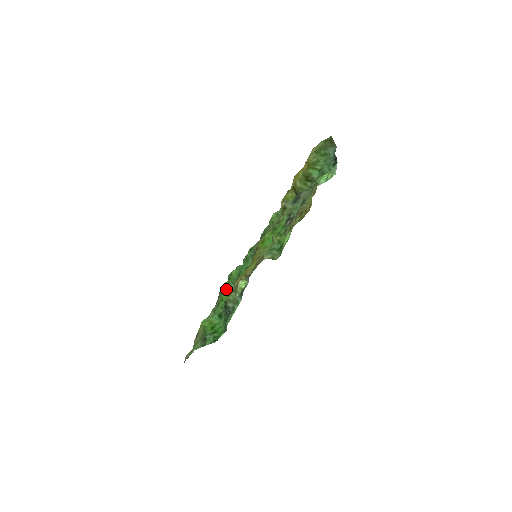
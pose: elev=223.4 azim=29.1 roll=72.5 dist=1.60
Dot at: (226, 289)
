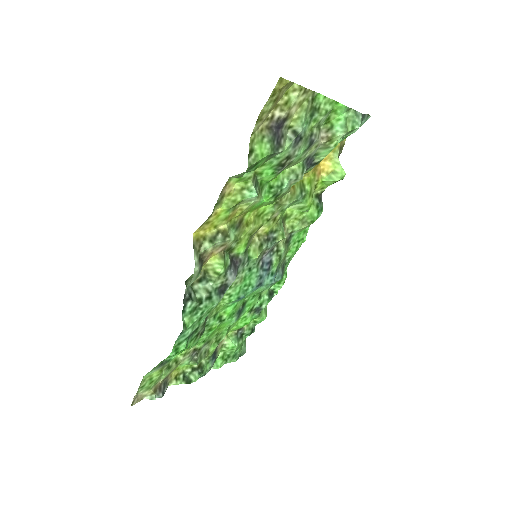
Dot at: (224, 327)
